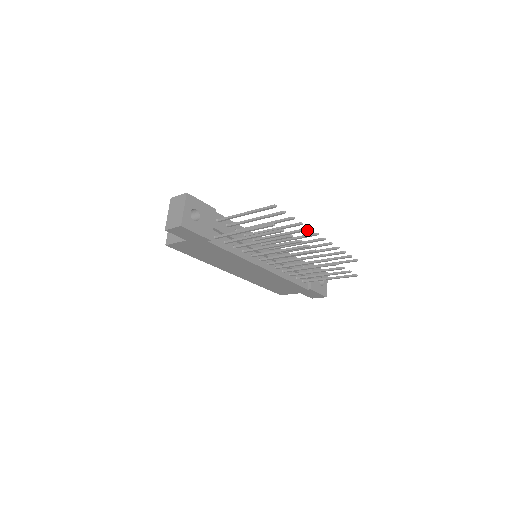
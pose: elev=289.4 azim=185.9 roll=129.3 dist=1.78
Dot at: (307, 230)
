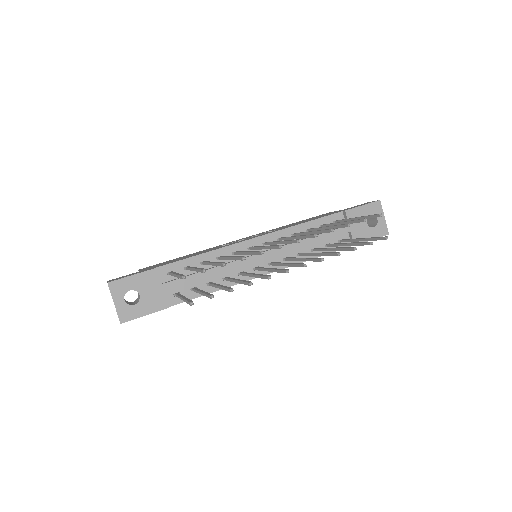
Dot at: (261, 254)
